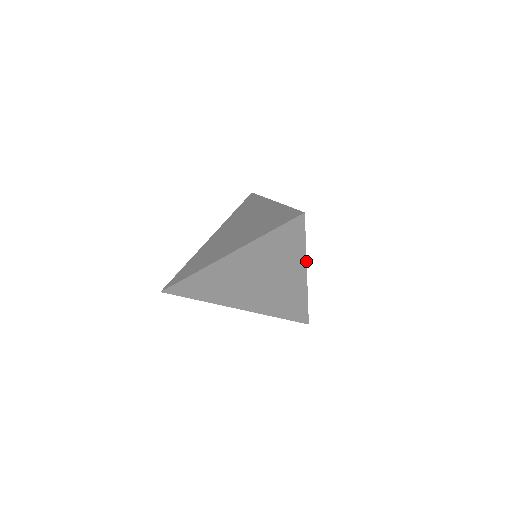
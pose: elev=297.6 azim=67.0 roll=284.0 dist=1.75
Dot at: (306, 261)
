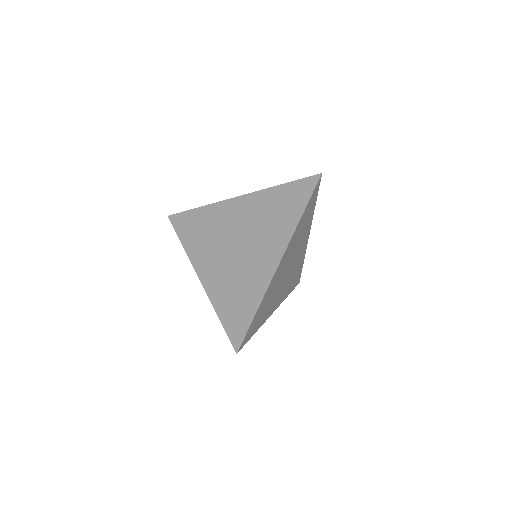
Dot at: (291, 238)
